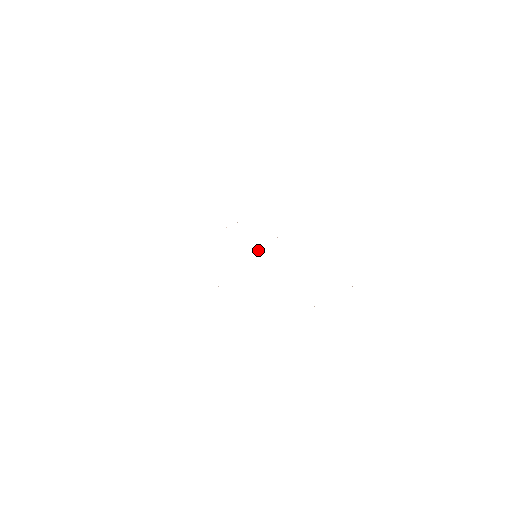
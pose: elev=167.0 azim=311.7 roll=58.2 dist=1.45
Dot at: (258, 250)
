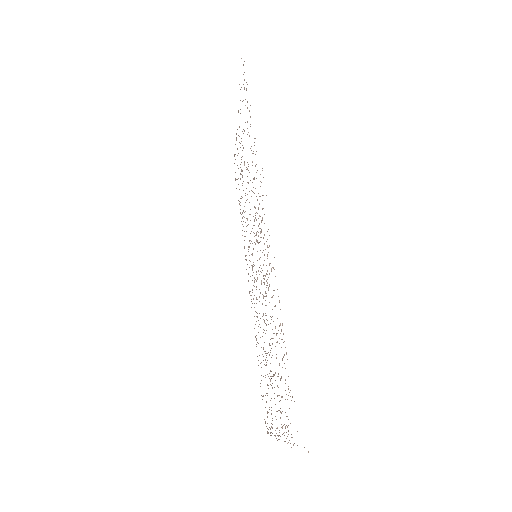
Dot at: occluded
